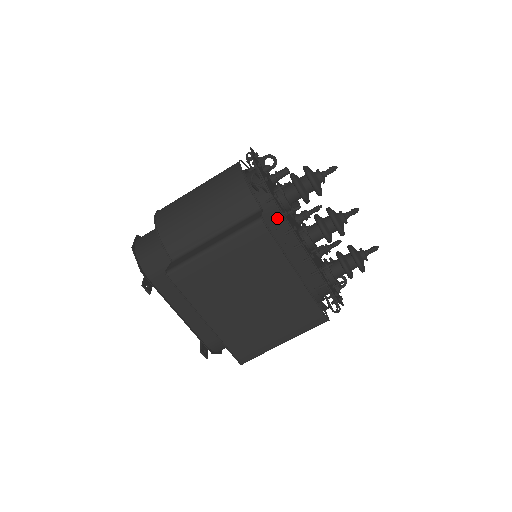
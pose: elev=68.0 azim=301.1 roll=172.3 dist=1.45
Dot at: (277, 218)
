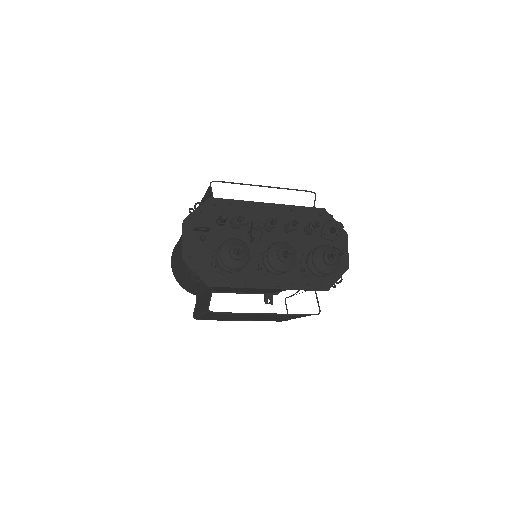
Dot at: occluded
